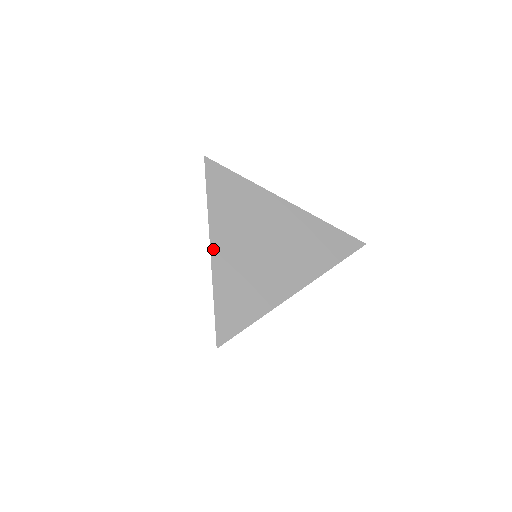
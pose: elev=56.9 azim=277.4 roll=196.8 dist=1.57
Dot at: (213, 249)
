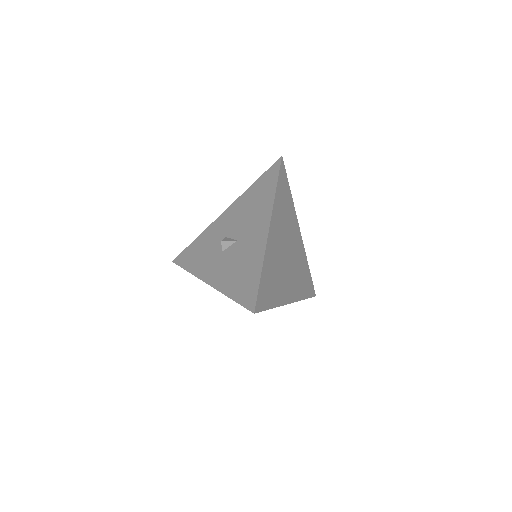
Dot at: (270, 230)
